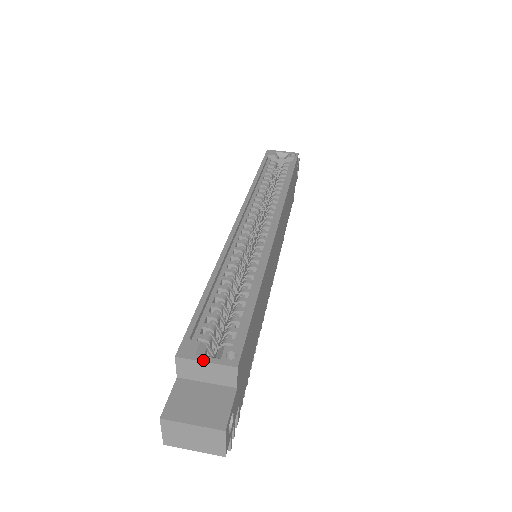
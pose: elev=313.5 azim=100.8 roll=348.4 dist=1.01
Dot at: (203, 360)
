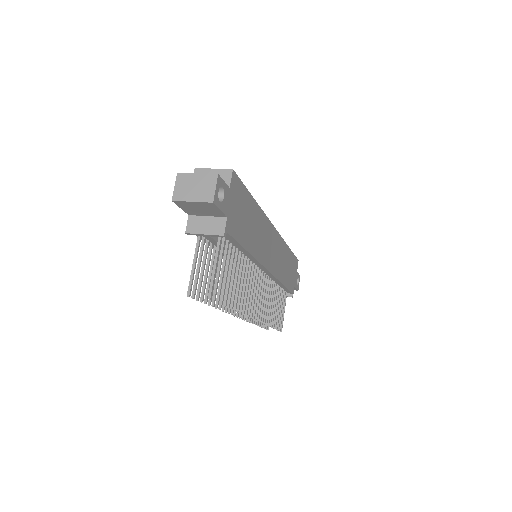
Dot at: (212, 169)
